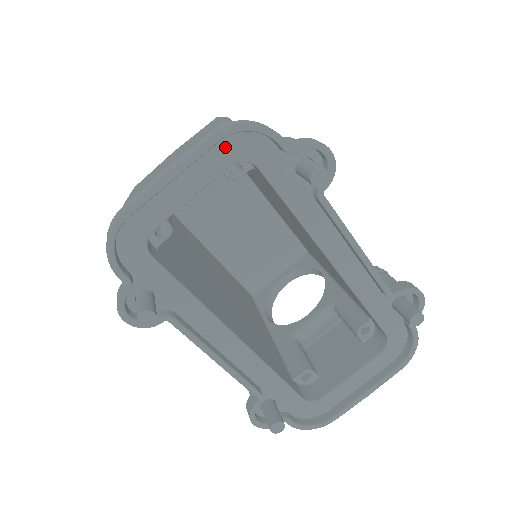
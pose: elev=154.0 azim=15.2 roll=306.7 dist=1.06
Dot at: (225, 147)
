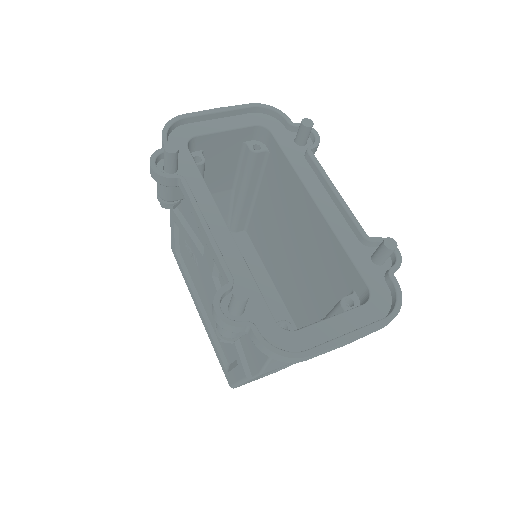
Dot at: (254, 117)
